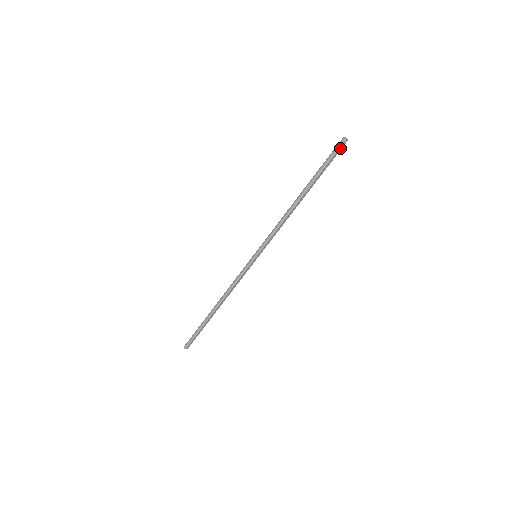
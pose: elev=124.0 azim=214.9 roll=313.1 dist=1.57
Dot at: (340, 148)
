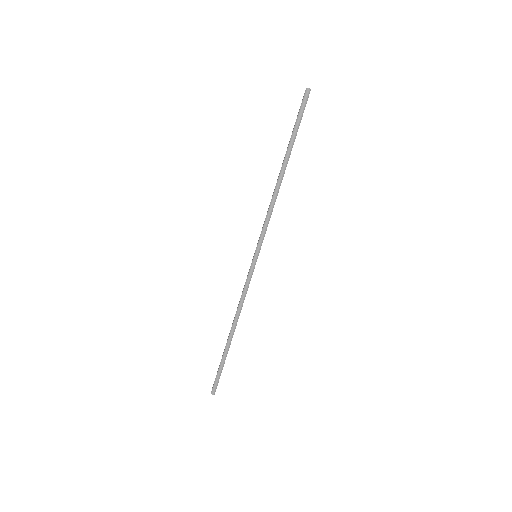
Dot at: (306, 102)
